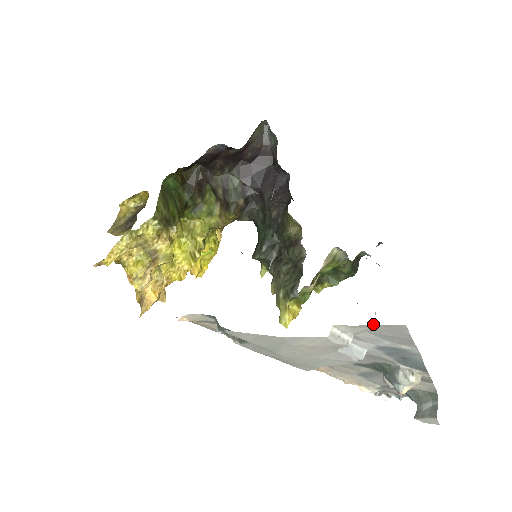
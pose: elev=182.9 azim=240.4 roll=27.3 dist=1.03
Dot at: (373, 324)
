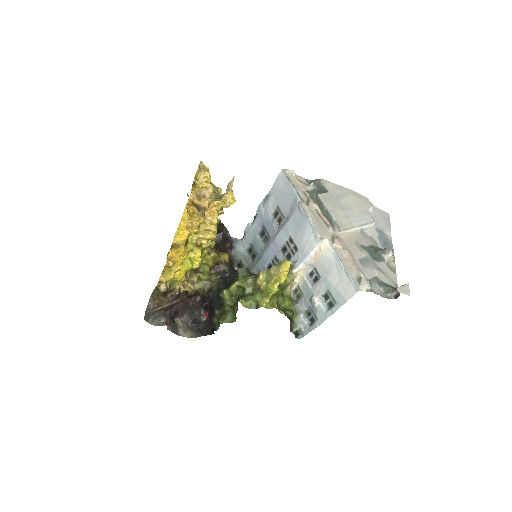
Dot at: (379, 209)
